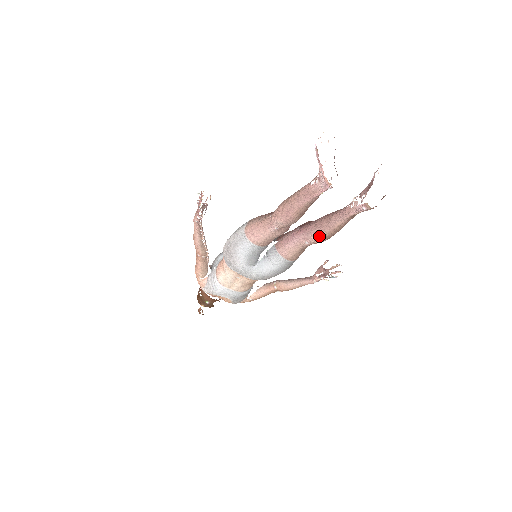
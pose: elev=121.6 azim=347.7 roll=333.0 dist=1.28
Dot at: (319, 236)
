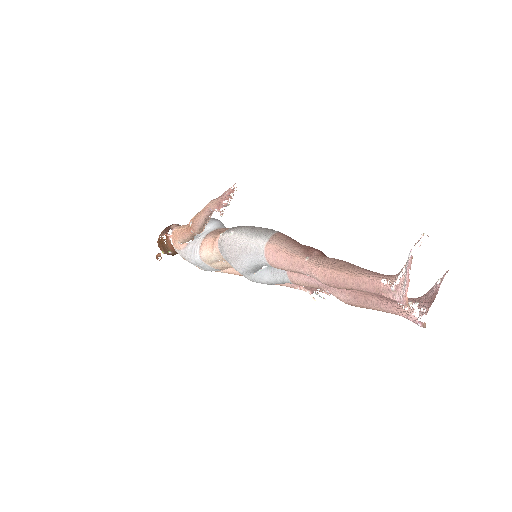
Dot at: (349, 302)
